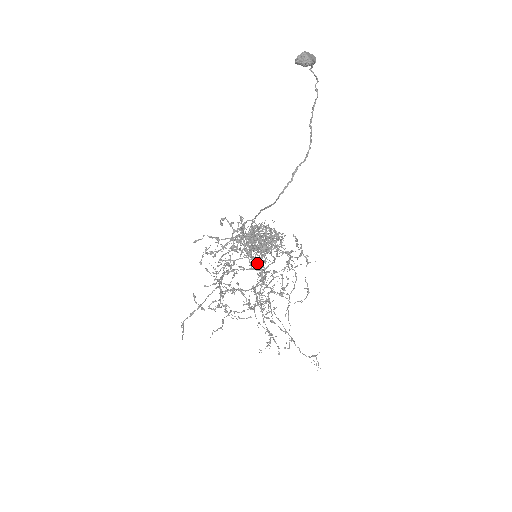
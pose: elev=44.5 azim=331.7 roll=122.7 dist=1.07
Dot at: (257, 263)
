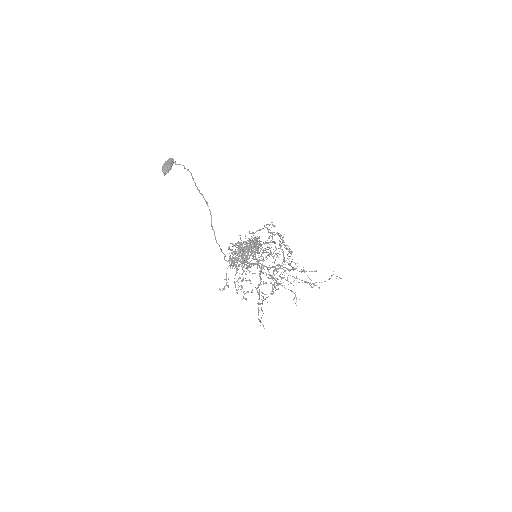
Dot at: (255, 264)
